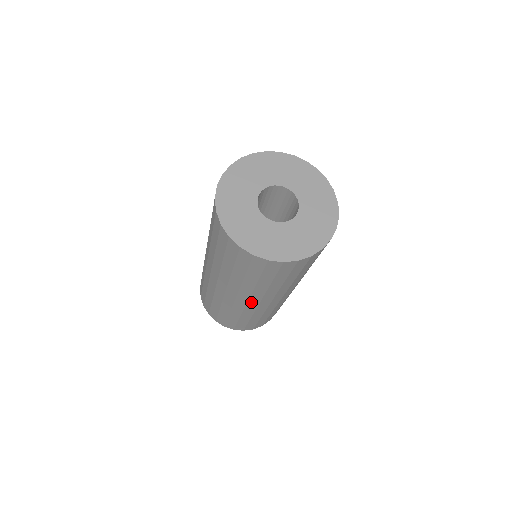
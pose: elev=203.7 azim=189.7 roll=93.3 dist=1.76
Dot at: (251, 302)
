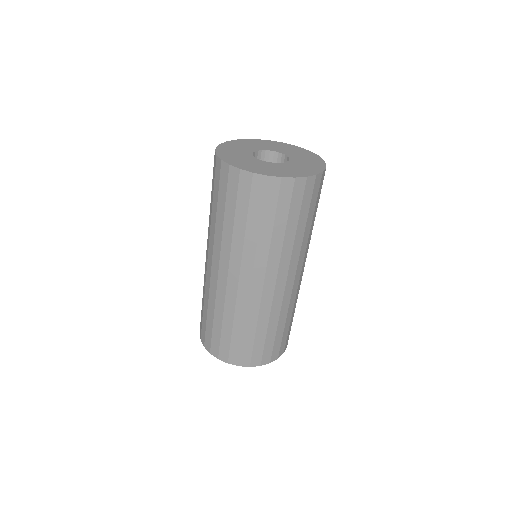
Dot at: (243, 279)
